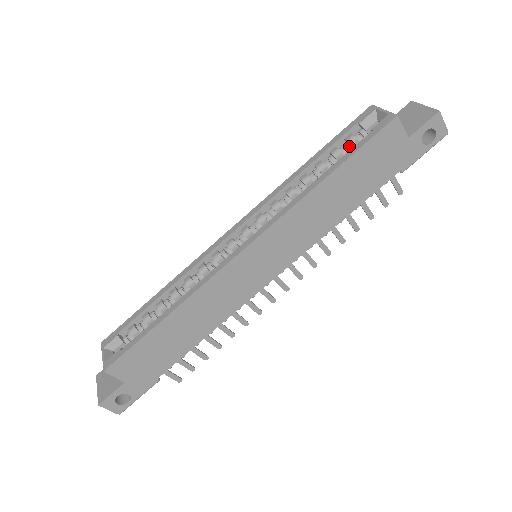
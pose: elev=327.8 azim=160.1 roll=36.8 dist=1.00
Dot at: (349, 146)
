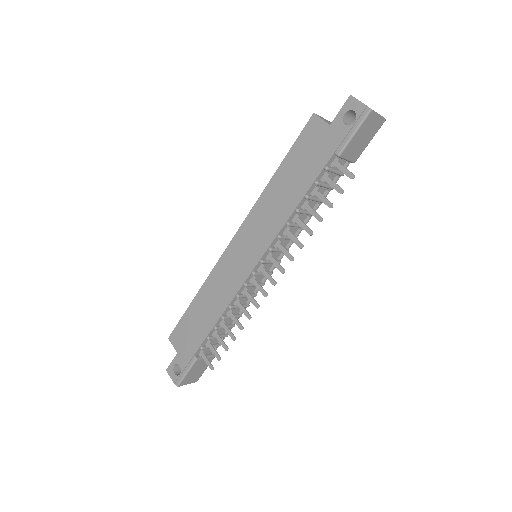
Dot at: occluded
